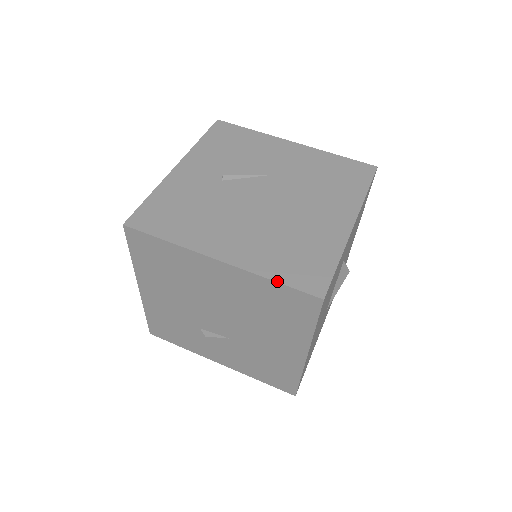
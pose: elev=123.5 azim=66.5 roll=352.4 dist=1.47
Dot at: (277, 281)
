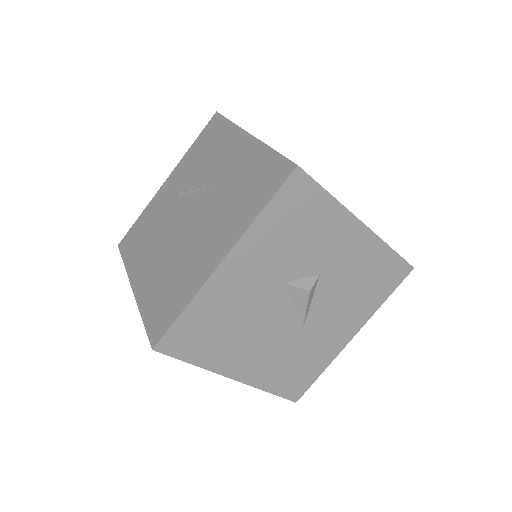
Dot at: (143, 320)
